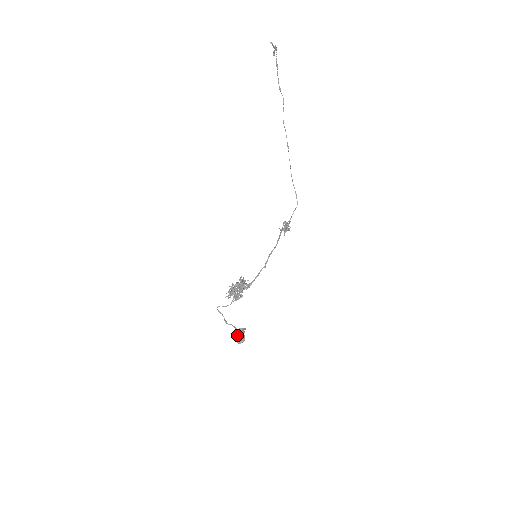
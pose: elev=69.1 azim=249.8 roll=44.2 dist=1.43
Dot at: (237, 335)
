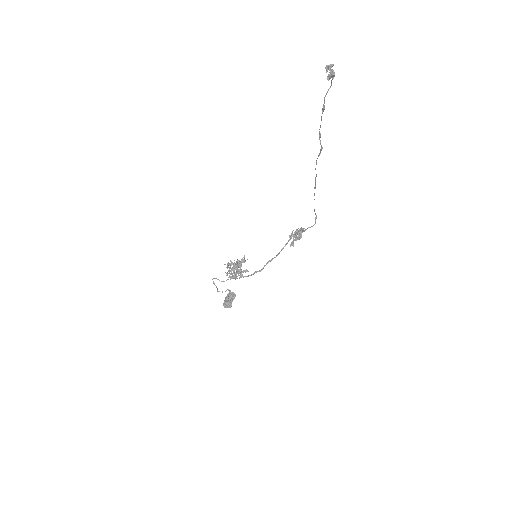
Dot at: (225, 304)
